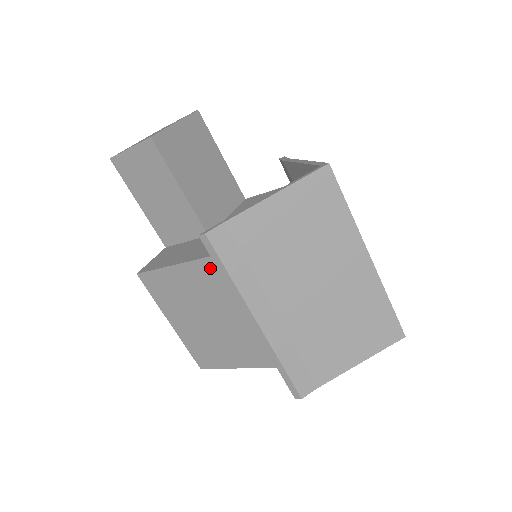
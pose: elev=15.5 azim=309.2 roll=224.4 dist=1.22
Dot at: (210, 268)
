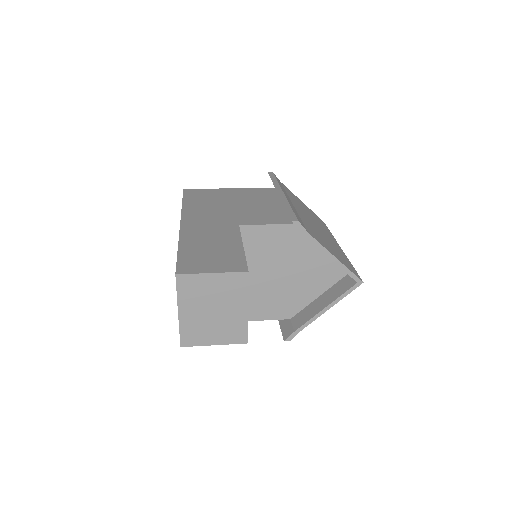
Dot at: occluded
